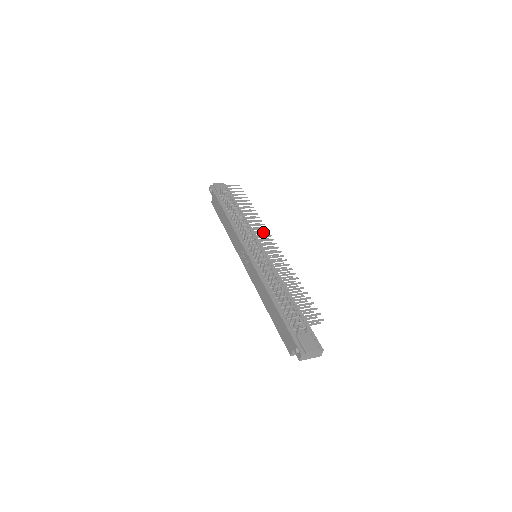
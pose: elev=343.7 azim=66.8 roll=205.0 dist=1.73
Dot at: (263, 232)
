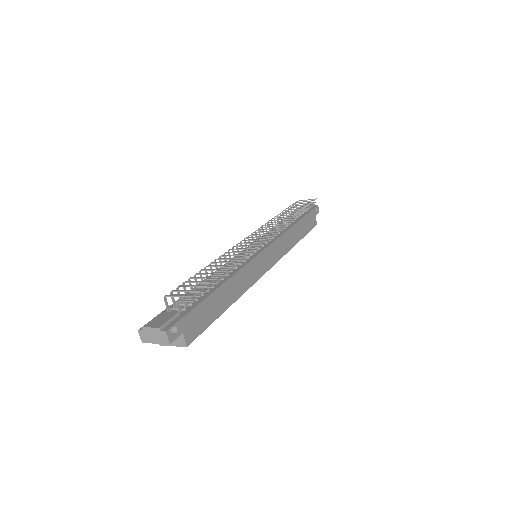
Dot at: (272, 228)
